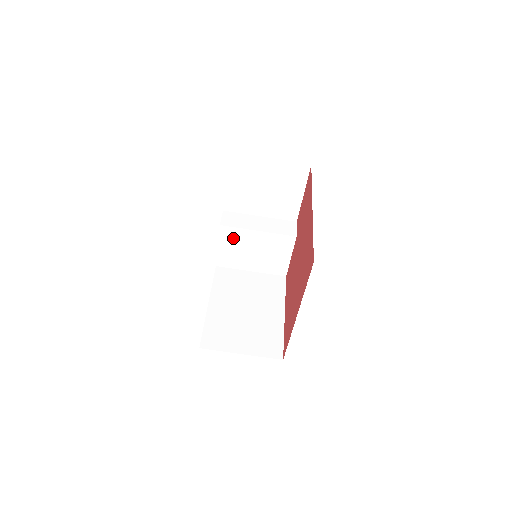
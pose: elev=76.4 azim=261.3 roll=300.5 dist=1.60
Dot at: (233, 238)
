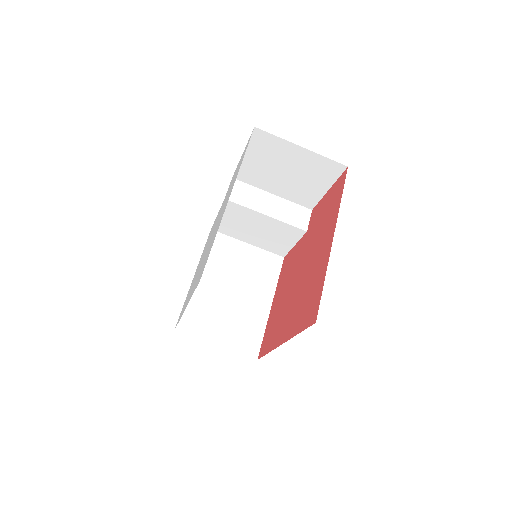
Dot at: (236, 213)
